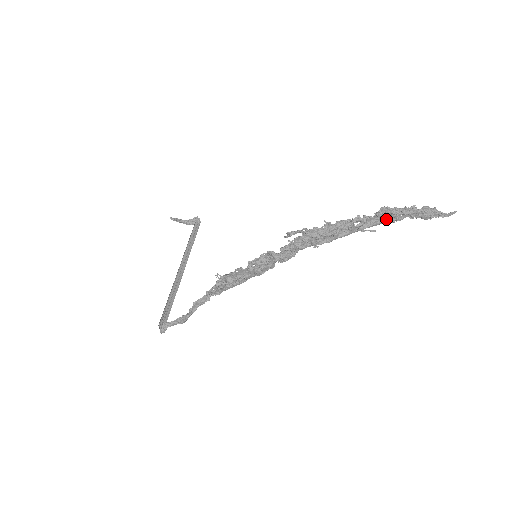
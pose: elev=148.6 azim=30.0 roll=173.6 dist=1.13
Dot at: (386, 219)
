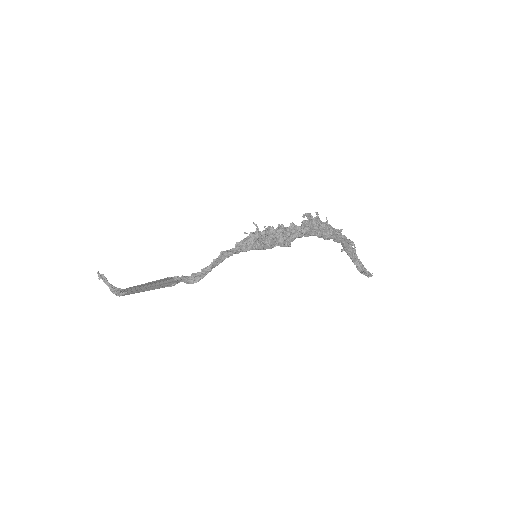
Dot at: (349, 247)
